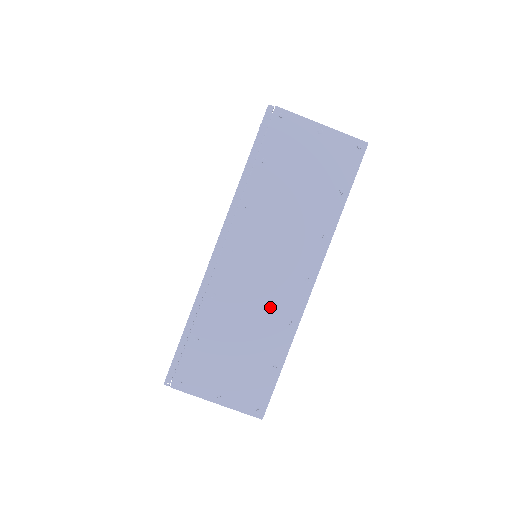
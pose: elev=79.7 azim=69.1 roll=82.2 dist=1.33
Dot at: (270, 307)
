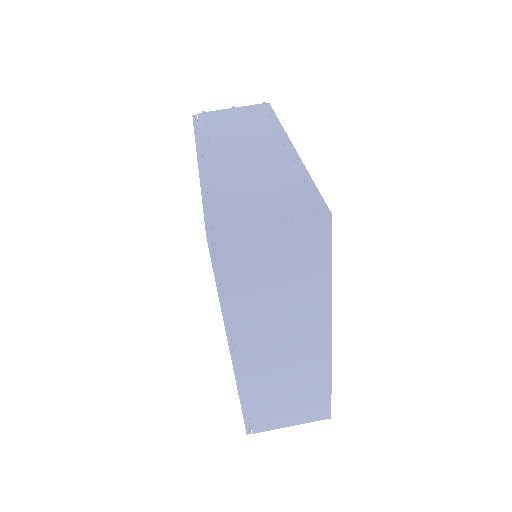
Dot at: (269, 163)
